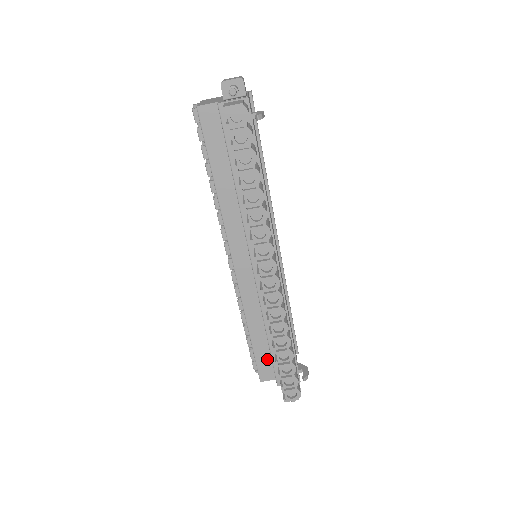
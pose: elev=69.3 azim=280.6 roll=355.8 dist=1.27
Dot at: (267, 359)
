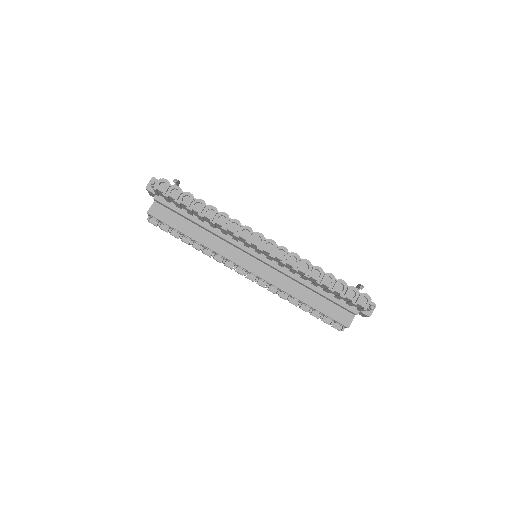
Dot at: (333, 308)
